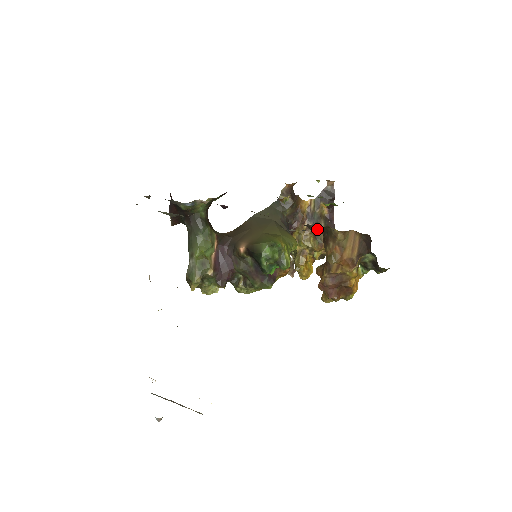
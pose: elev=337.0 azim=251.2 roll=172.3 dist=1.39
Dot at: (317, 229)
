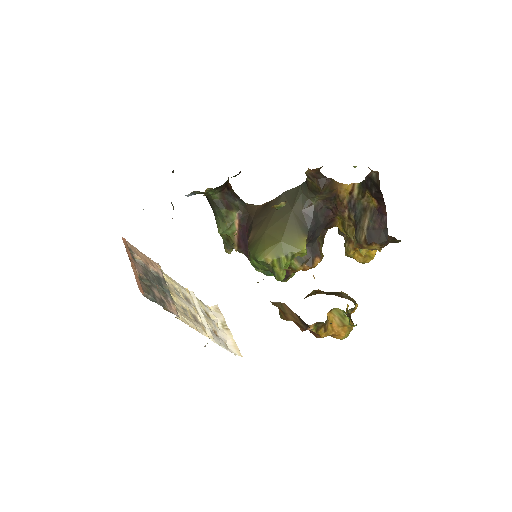
Dot at: occluded
